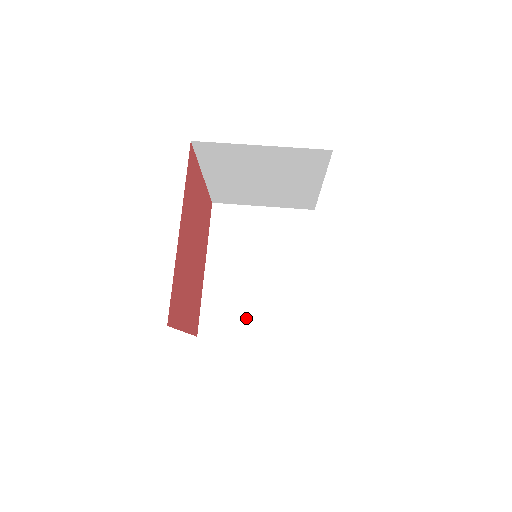
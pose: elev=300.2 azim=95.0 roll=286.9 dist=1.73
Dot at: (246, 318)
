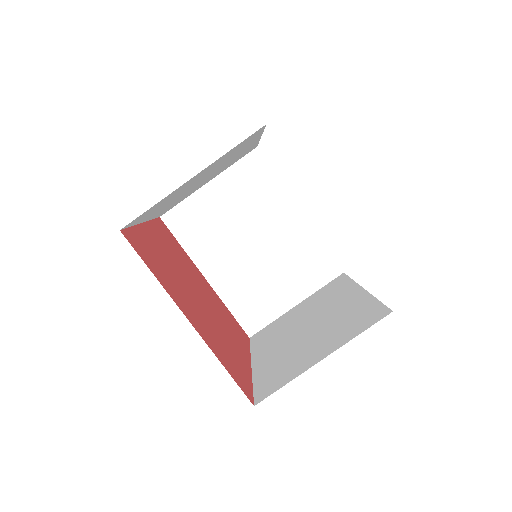
Dot at: (276, 291)
